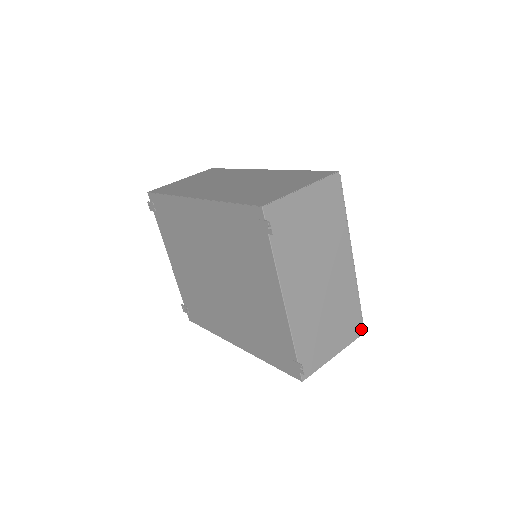
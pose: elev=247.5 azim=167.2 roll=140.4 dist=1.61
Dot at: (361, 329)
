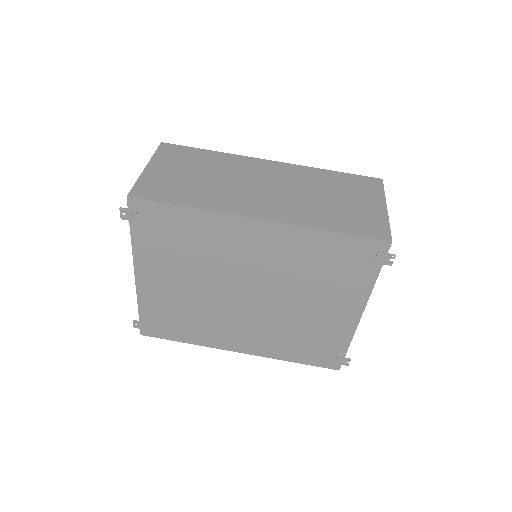
Dot at: occluded
